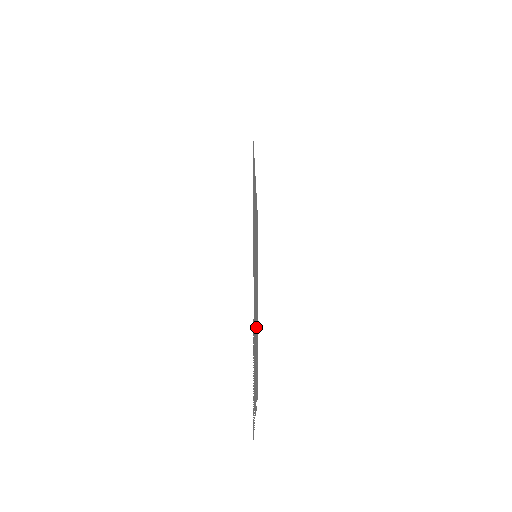
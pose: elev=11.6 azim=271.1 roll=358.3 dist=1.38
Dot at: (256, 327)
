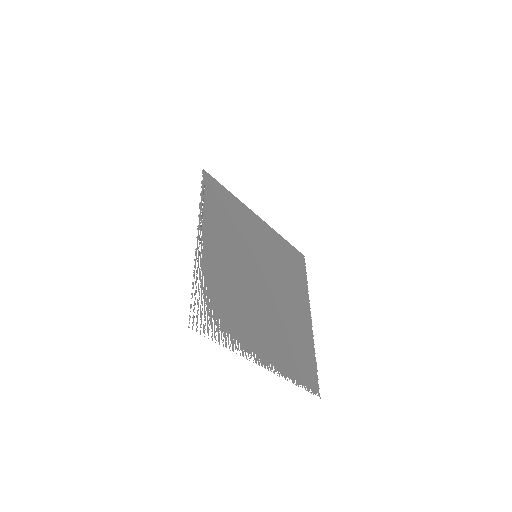
Dot at: (269, 310)
